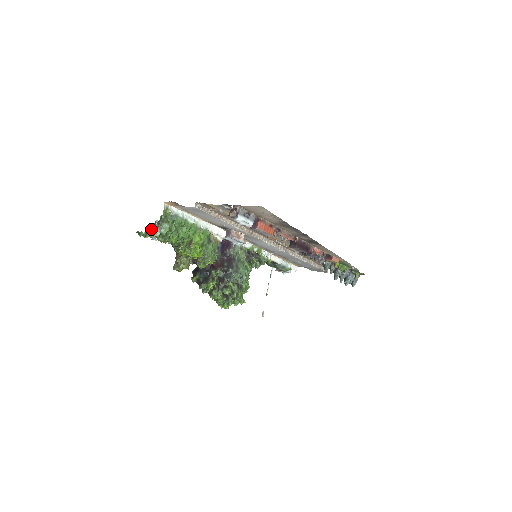
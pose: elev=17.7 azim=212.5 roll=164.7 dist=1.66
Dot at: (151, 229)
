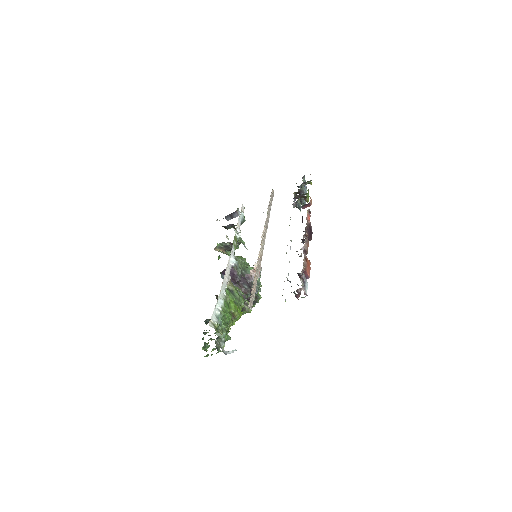
Dot at: occluded
